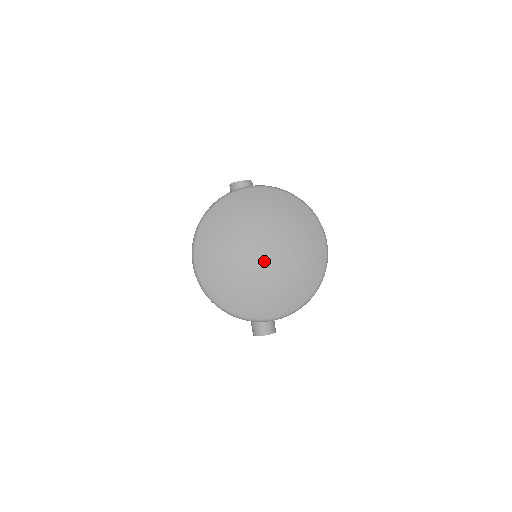
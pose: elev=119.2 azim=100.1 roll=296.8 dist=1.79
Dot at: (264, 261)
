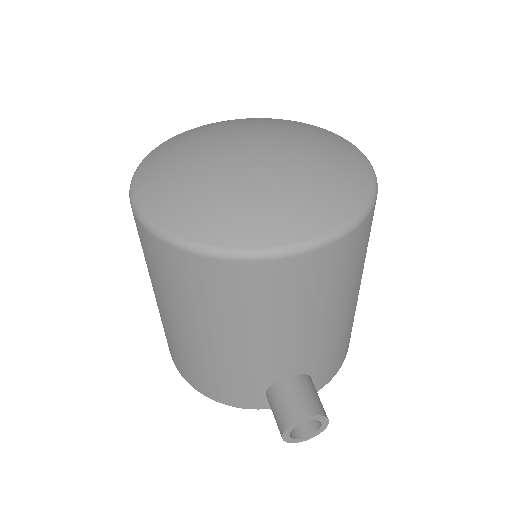
Dot at: (257, 153)
